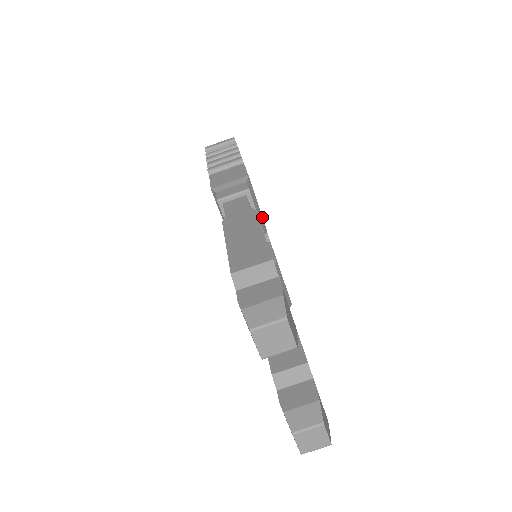
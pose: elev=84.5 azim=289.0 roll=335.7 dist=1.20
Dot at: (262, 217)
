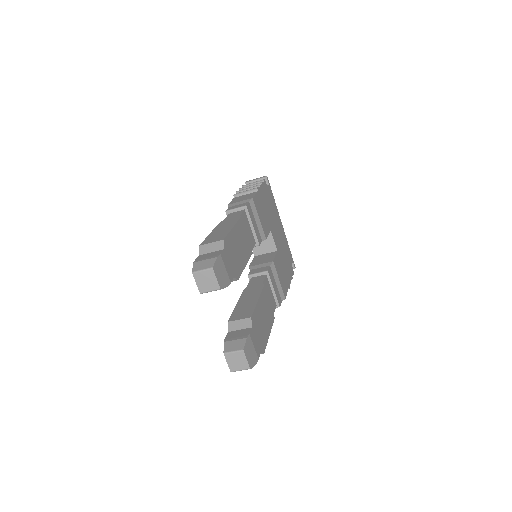
Dot at: (262, 228)
